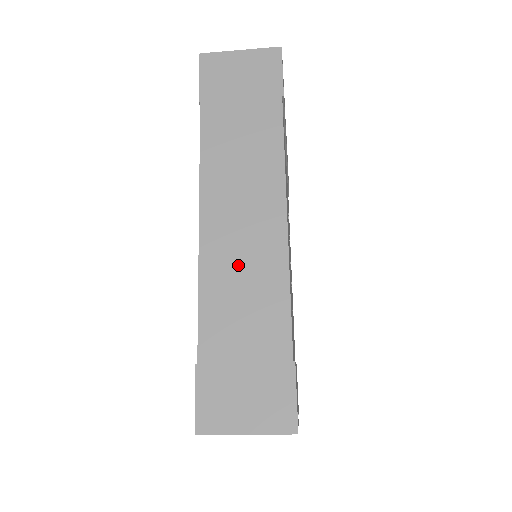
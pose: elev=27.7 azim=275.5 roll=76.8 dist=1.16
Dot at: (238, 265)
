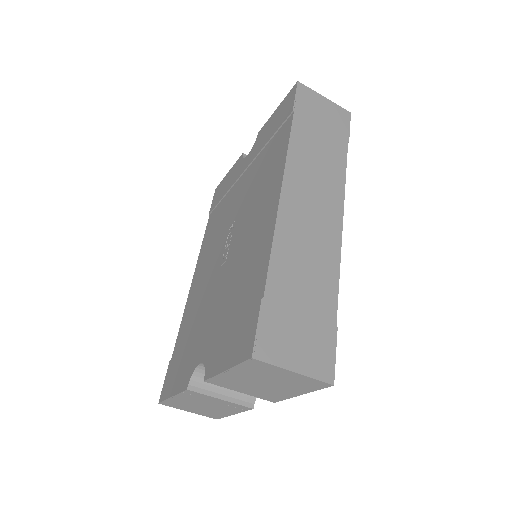
Dot at: (306, 237)
